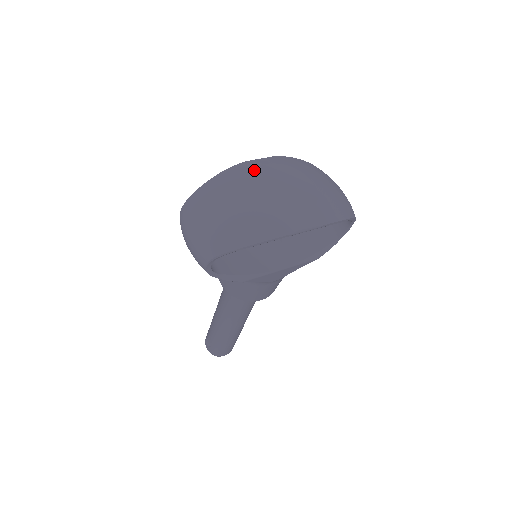
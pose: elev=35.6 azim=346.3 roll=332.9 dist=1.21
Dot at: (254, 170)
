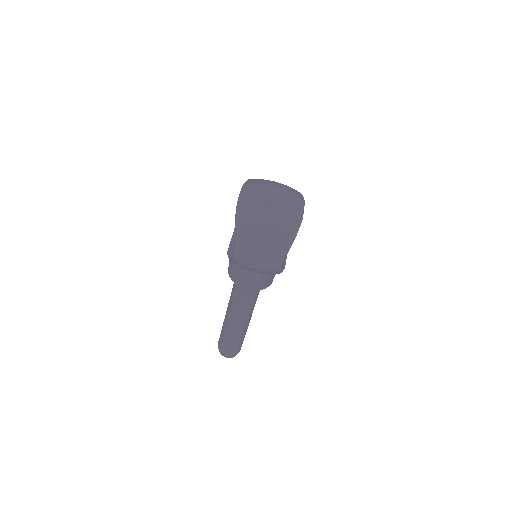
Dot at: (251, 200)
